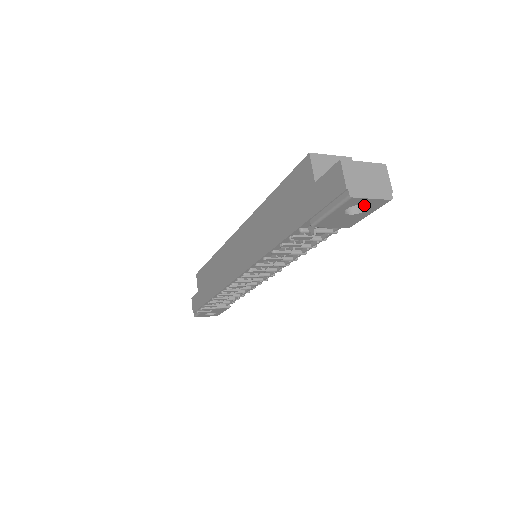
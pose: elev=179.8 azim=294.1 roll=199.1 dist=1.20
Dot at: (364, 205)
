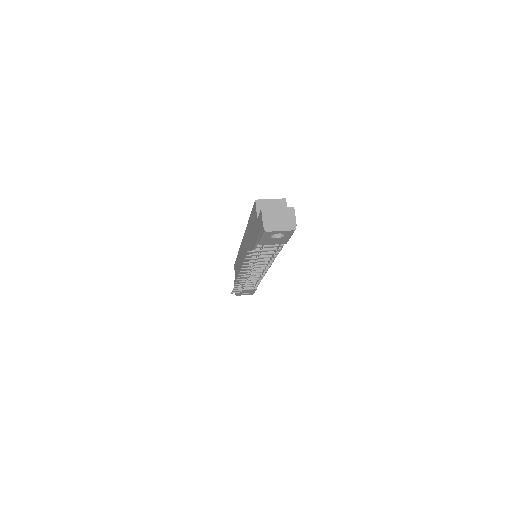
Dot at: occluded
